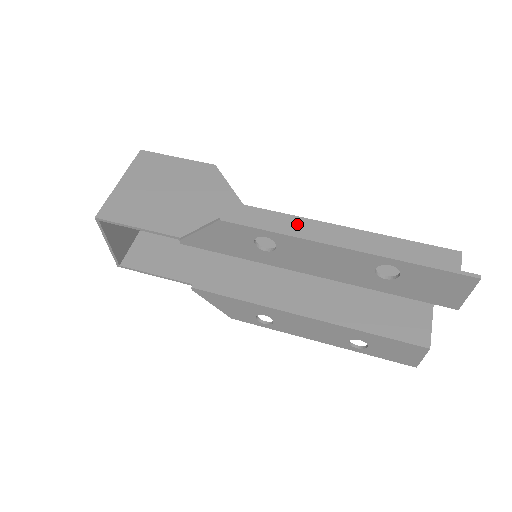
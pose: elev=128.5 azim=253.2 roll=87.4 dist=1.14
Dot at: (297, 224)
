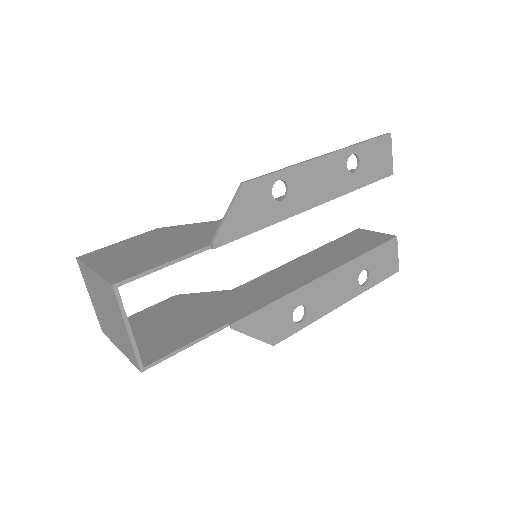
Dot at: occluded
